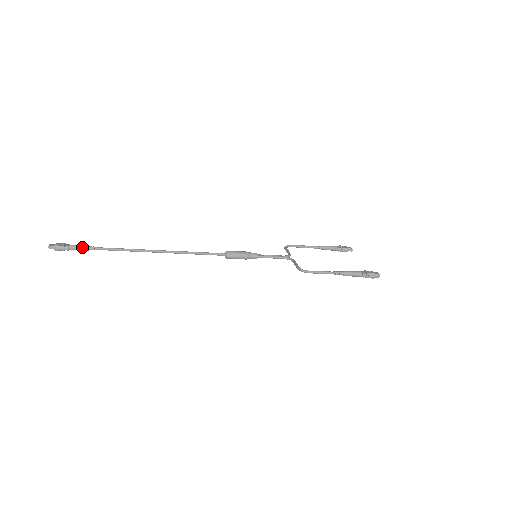
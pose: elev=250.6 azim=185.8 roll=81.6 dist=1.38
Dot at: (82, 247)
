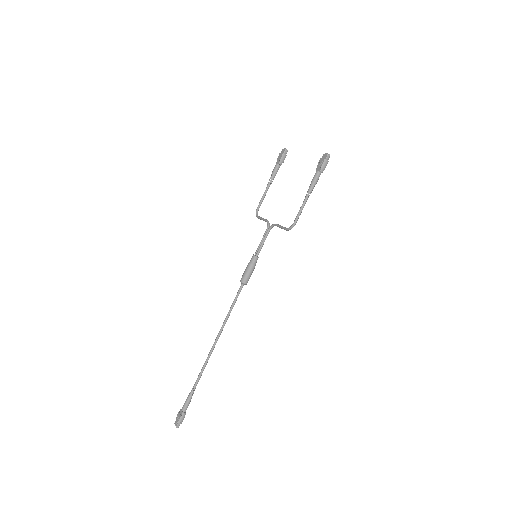
Dot at: (187, 402)
